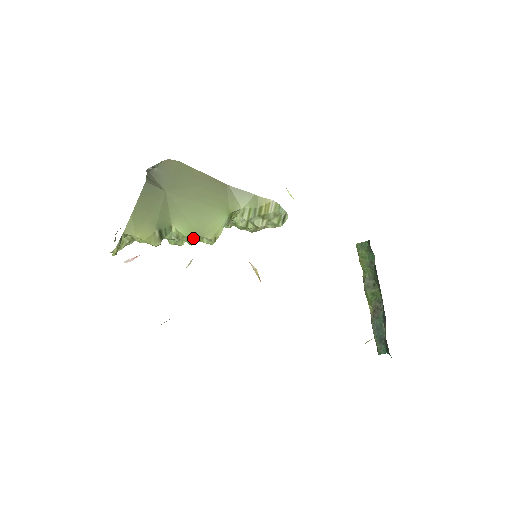
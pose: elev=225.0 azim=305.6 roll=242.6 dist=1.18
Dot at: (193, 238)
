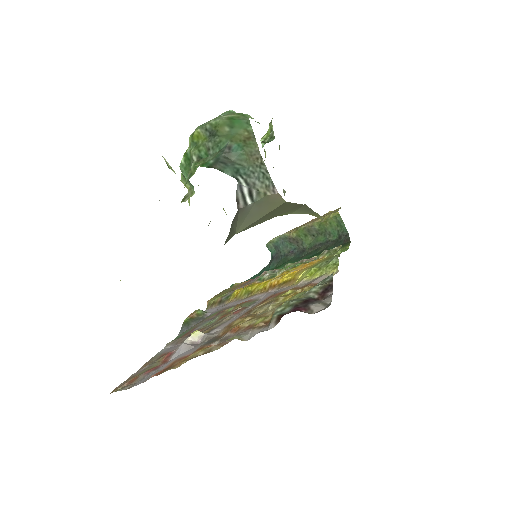
Dot at: occluded
